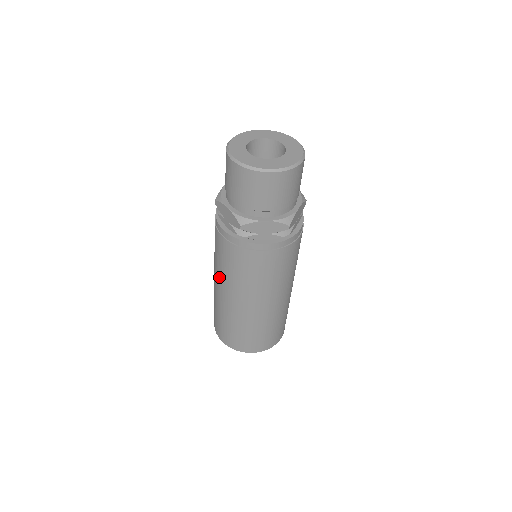
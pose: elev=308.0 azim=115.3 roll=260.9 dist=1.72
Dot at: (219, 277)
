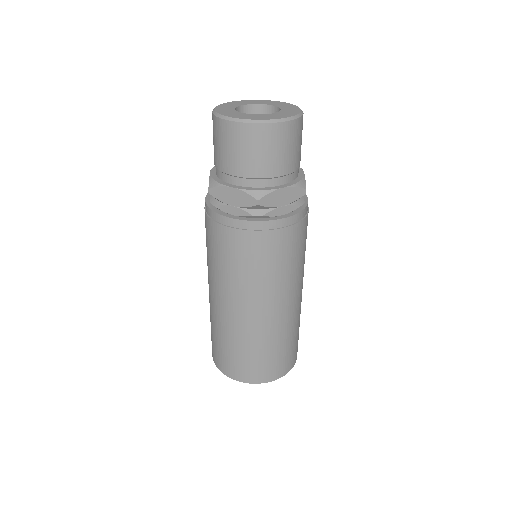
Dot at: (228, 289)
